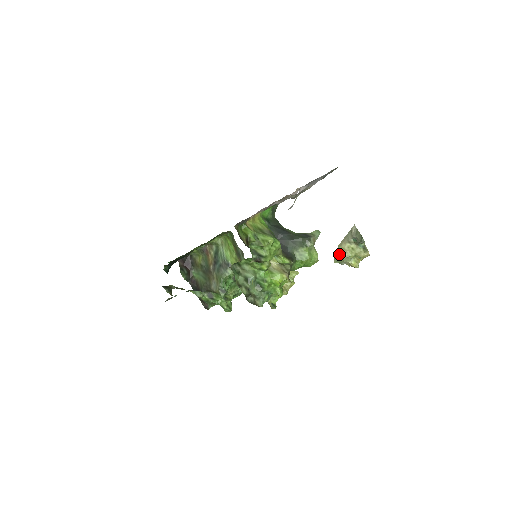
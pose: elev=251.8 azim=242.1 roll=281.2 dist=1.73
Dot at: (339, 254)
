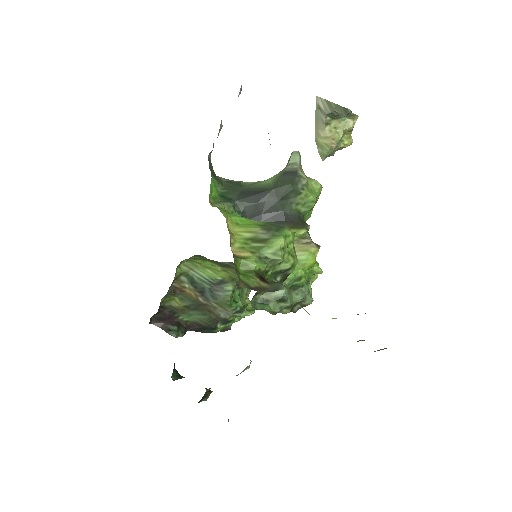
Dot at: (324, 148)
